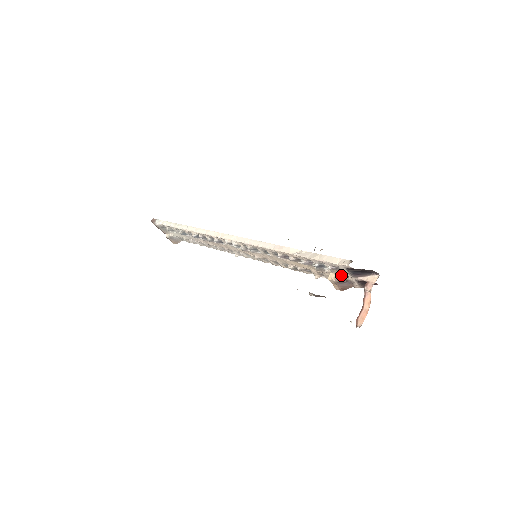
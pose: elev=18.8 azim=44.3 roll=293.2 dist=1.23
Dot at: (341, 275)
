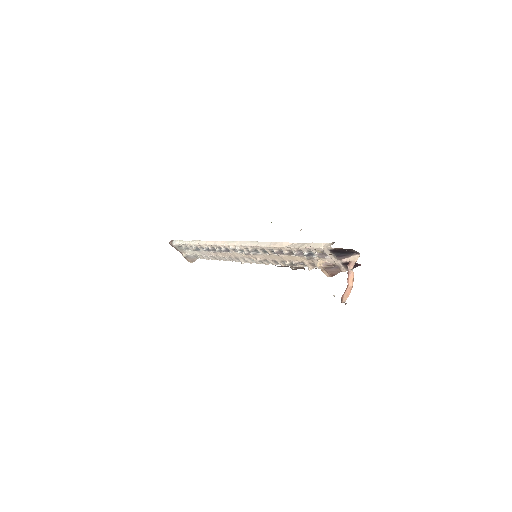
Dot at: (328, 260)
